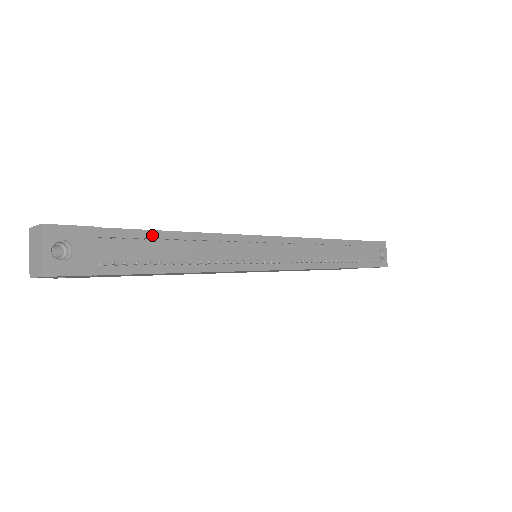
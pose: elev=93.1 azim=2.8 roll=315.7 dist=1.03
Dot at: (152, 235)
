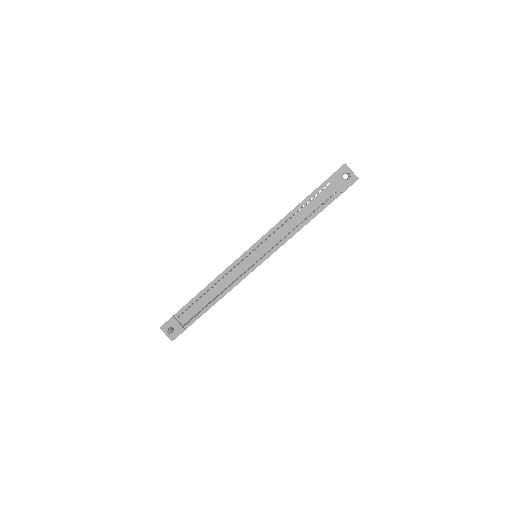
Dot at: (194, 300)
